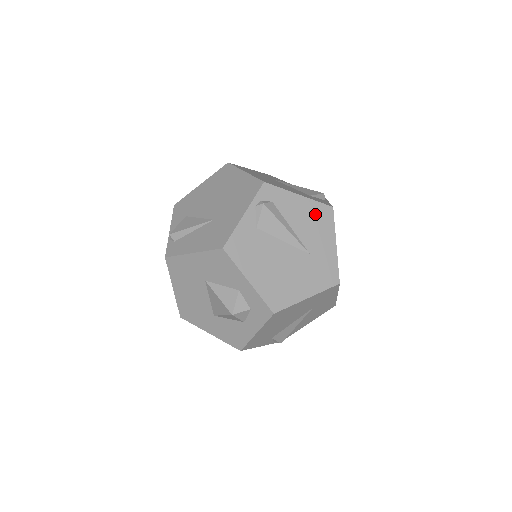
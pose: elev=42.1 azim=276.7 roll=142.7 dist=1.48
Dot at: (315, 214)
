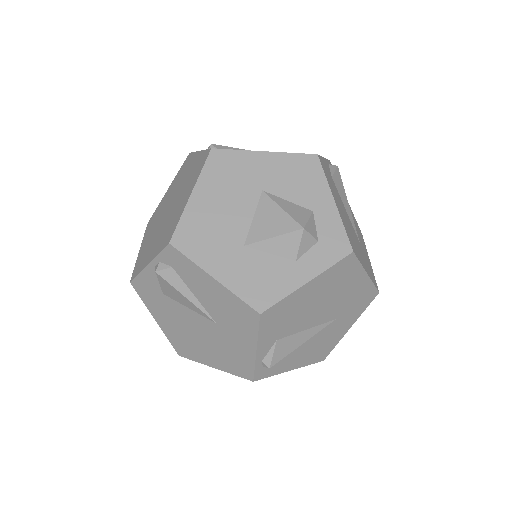
Dot at: (356, 223)
